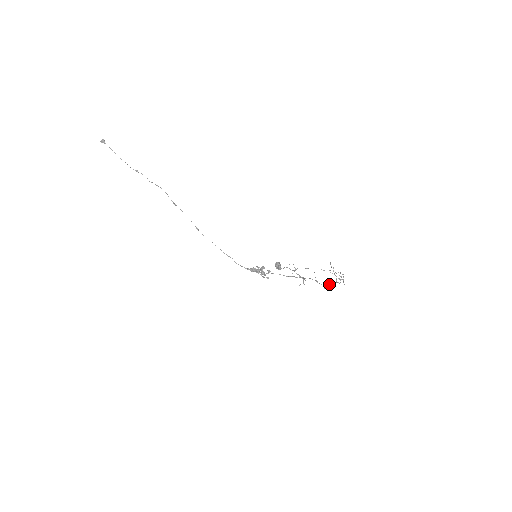
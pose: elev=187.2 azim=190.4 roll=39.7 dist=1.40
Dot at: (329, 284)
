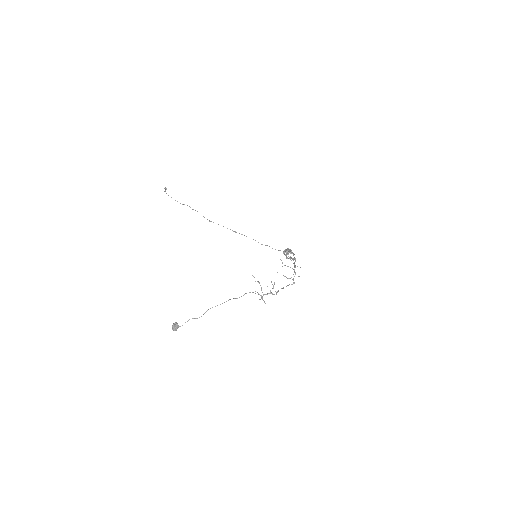
Dot at: occluded
